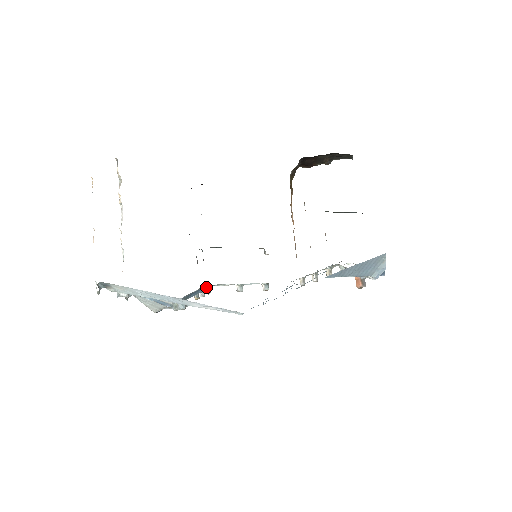
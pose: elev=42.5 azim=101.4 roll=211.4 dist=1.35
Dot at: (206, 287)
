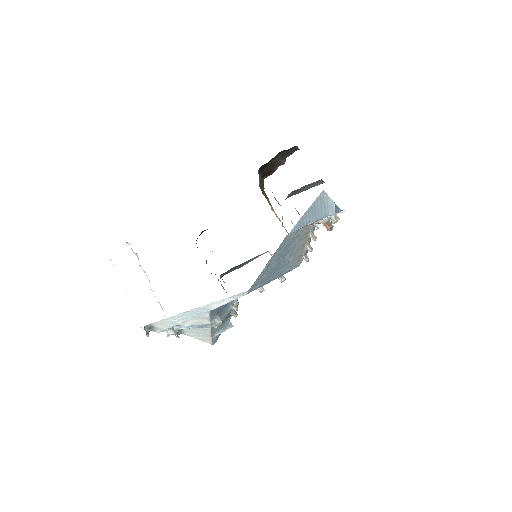
Dot at: occluded
